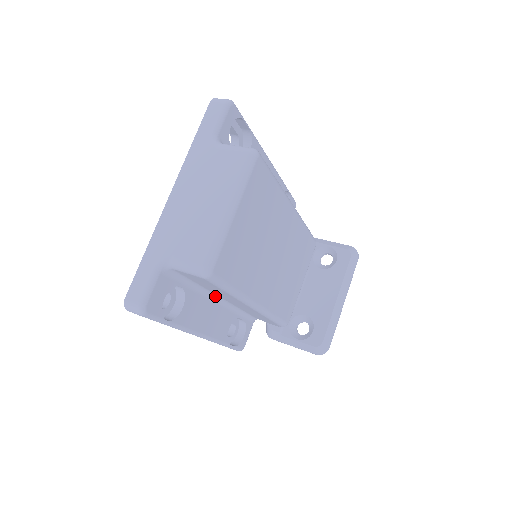
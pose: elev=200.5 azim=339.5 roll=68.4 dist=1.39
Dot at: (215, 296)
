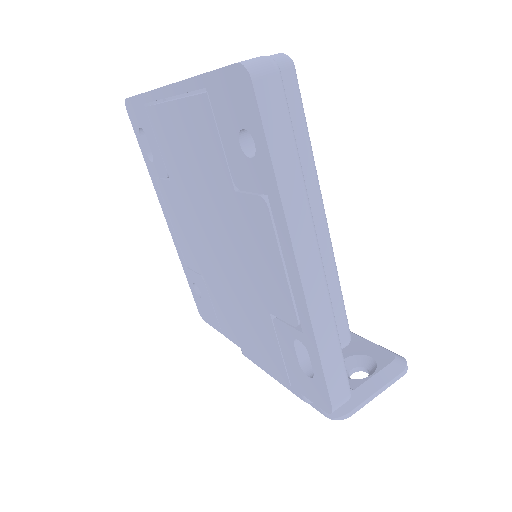
Dot at: occluded
